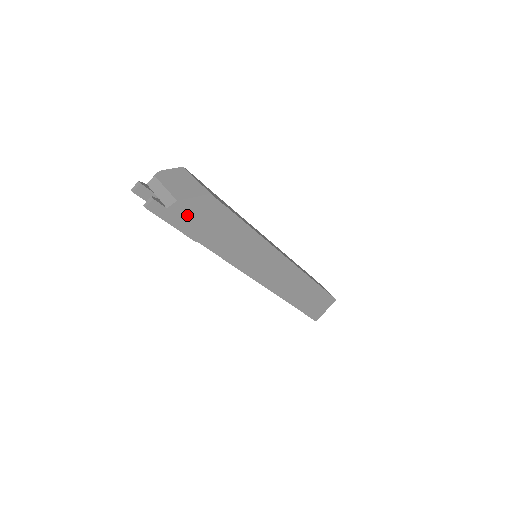
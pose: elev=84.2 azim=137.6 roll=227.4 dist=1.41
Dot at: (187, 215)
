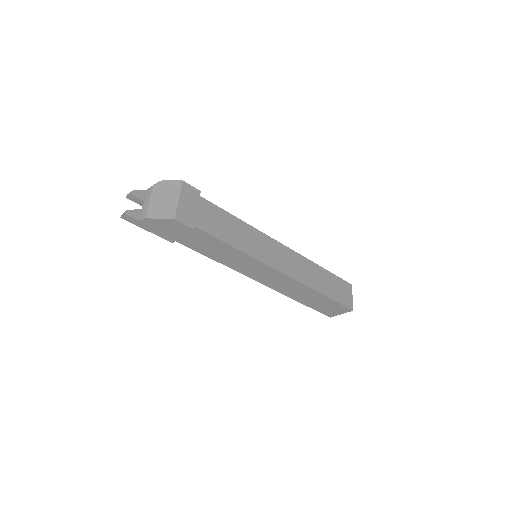
Dot at: (158, 227)
